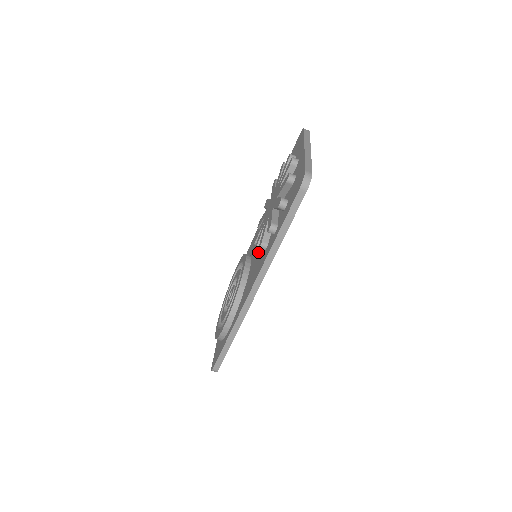
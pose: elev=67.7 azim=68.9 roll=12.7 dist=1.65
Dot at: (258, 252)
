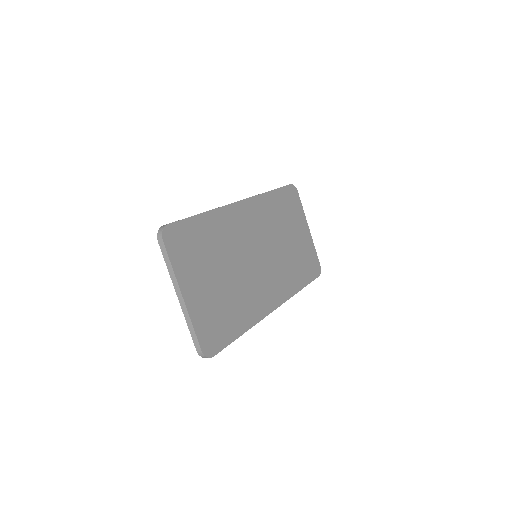
Dot at: occluded
